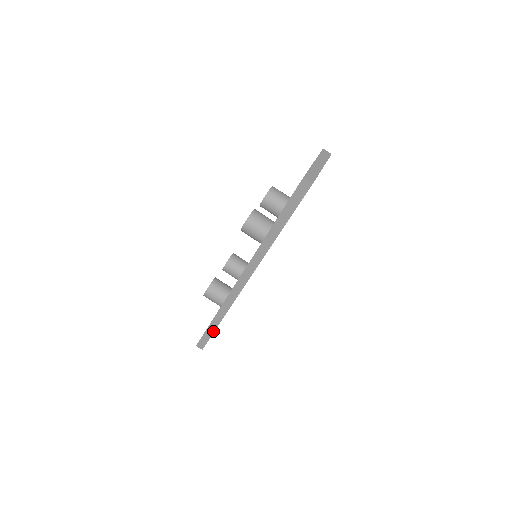
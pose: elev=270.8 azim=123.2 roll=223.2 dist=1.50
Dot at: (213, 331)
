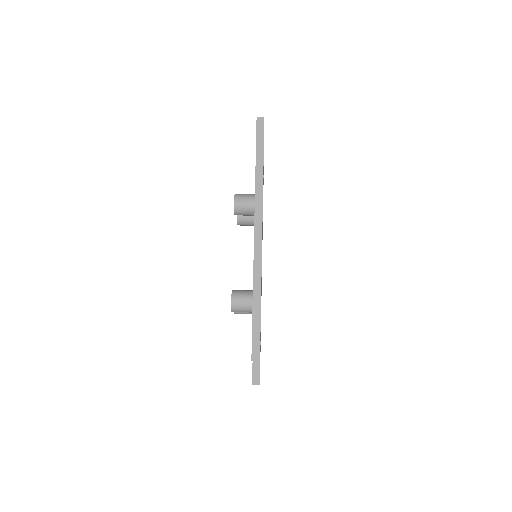
Dot at: (259, 320)
